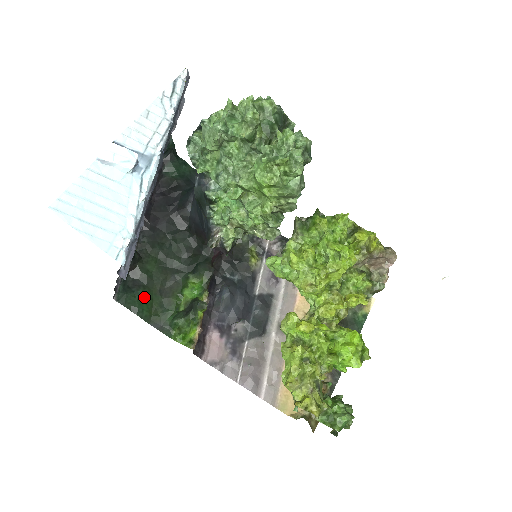
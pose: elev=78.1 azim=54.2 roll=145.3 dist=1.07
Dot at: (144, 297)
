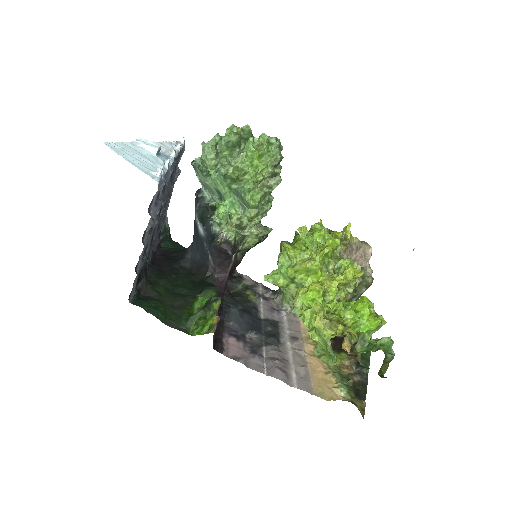
Dot at: (157, 305)
